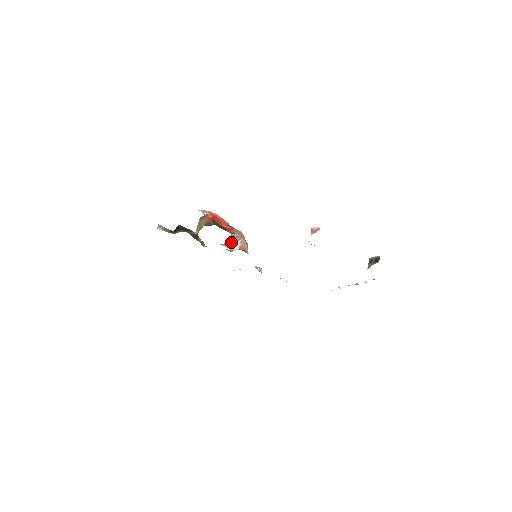
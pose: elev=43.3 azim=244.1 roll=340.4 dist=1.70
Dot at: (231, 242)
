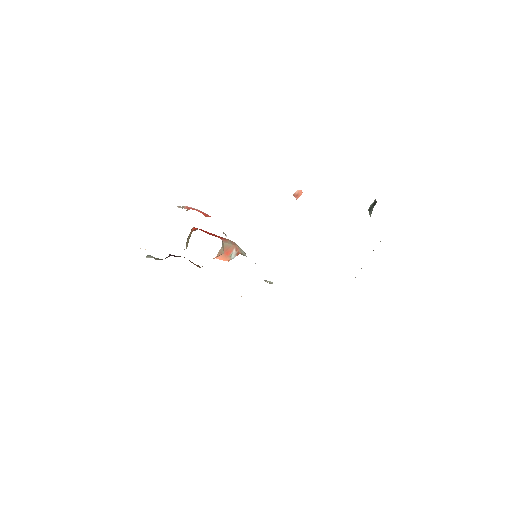
Dot at: (226, 252)
